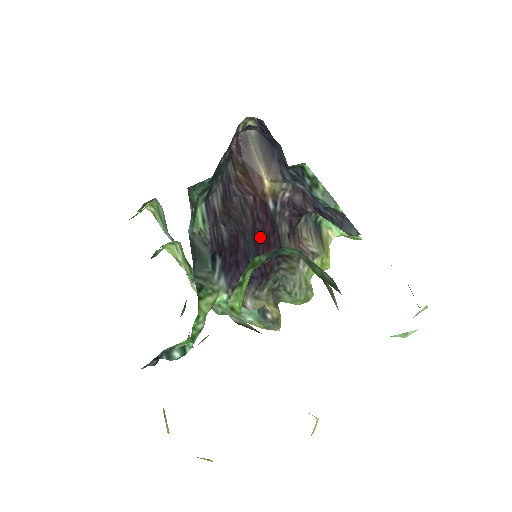
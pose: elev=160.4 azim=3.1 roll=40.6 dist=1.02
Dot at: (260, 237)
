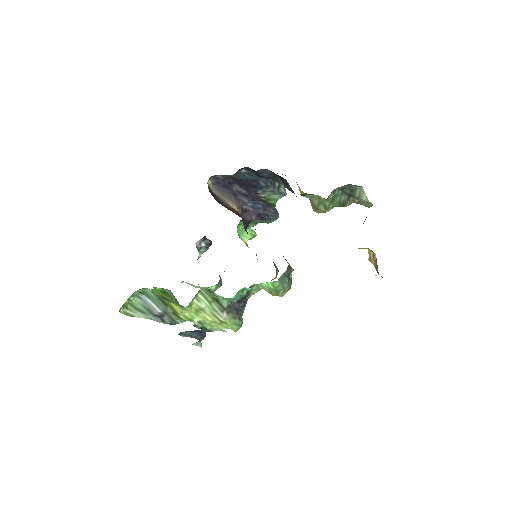
Dot at: occluded
